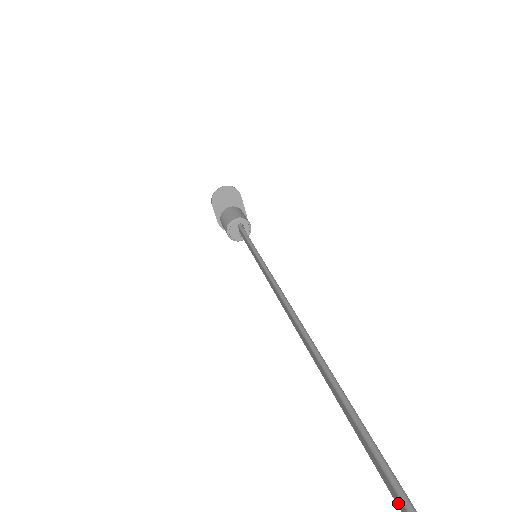
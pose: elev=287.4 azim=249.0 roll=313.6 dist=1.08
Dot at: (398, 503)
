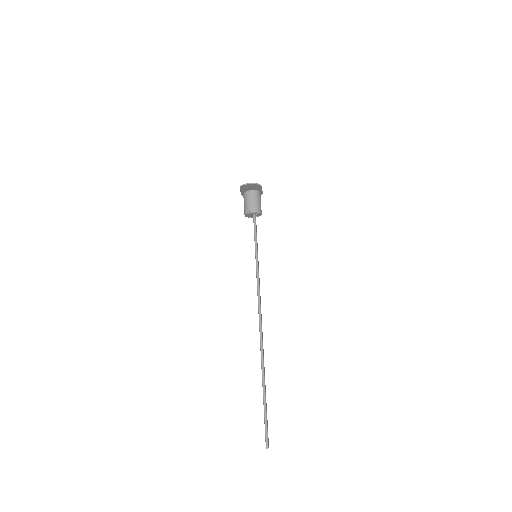
Dot at: (265, 429)
